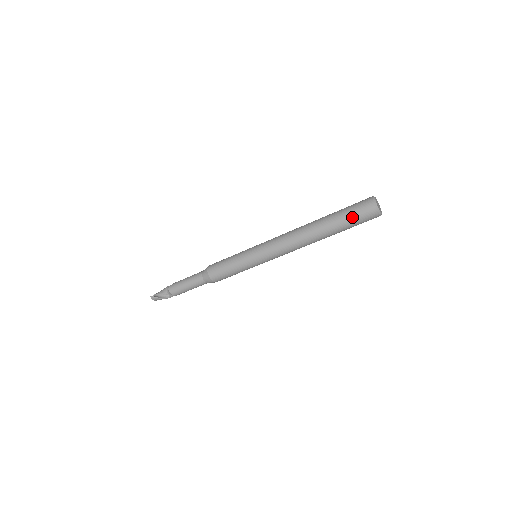
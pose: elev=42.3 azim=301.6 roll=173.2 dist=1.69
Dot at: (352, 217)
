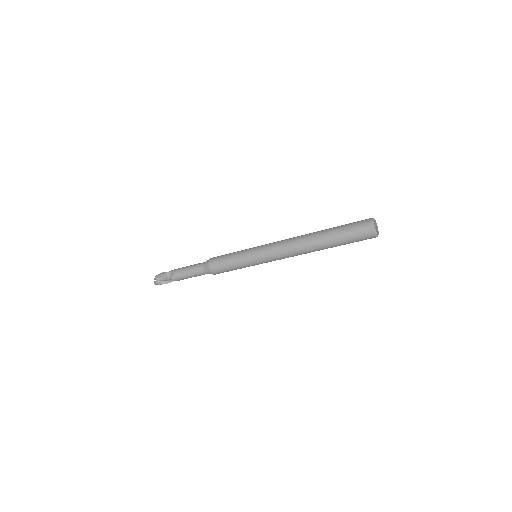
Dot at: (353, 242)
